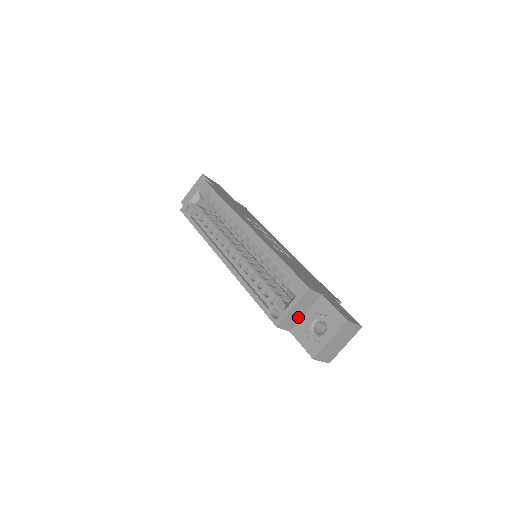
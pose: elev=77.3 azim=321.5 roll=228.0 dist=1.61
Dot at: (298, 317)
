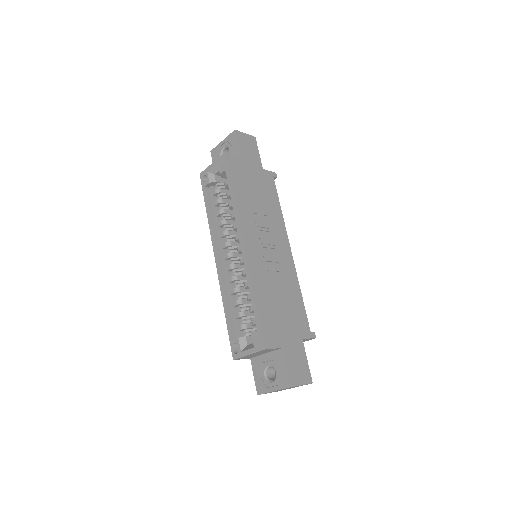
Dot at: (257, 355)
